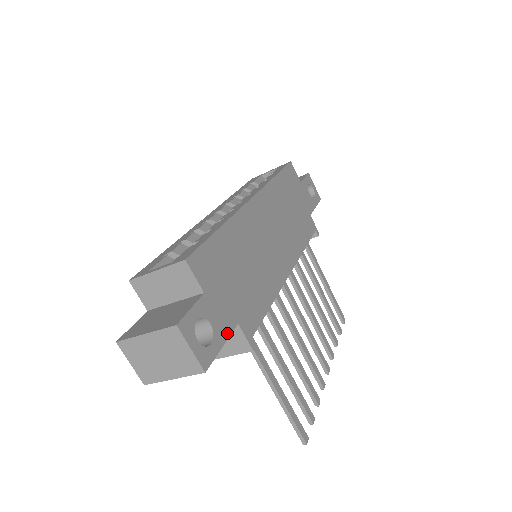
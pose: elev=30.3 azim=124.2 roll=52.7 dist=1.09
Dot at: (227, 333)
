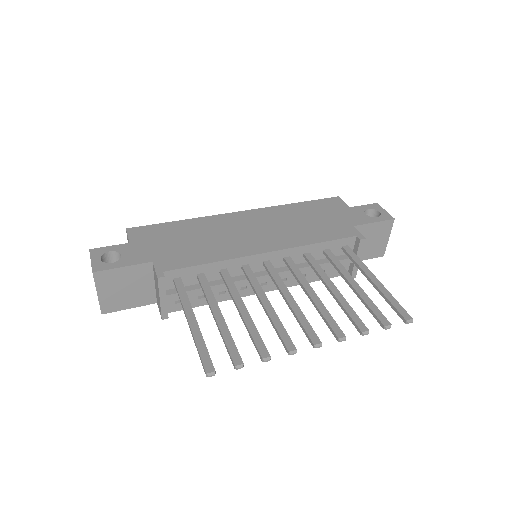
Dot at: (135, 263)
